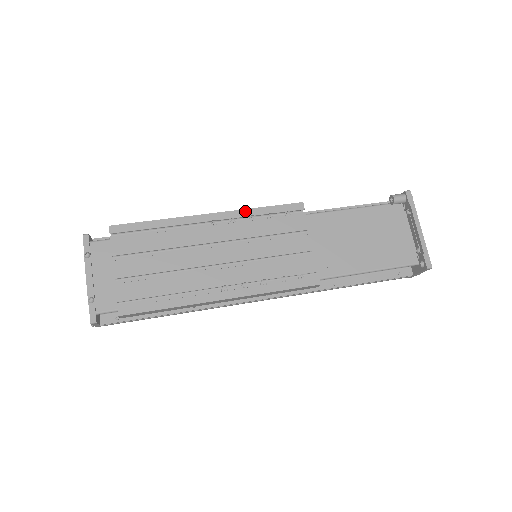
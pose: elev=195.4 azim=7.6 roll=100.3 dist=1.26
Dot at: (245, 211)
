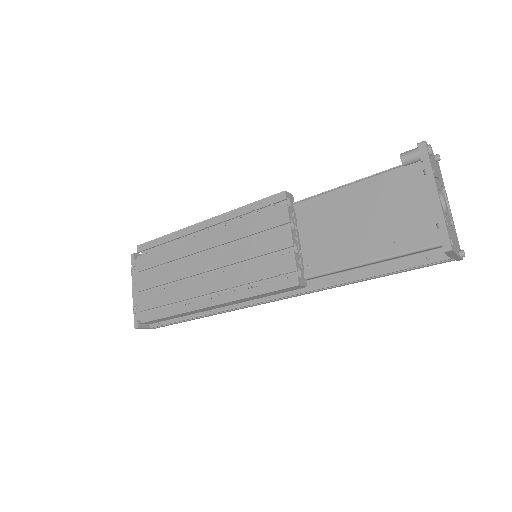
Dot at: (231, 213)
